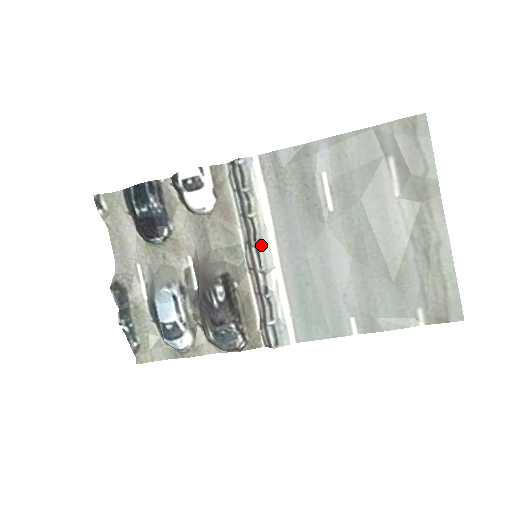
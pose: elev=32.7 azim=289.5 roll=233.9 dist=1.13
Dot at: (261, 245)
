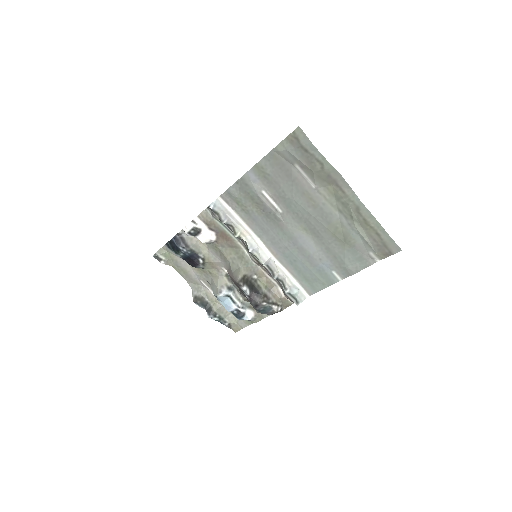
Dot at: (254, 250)
